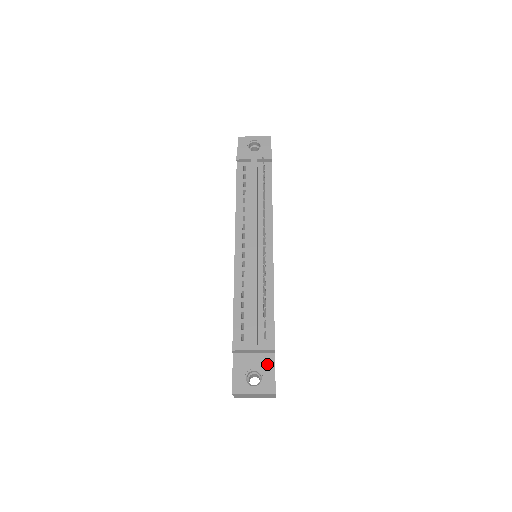
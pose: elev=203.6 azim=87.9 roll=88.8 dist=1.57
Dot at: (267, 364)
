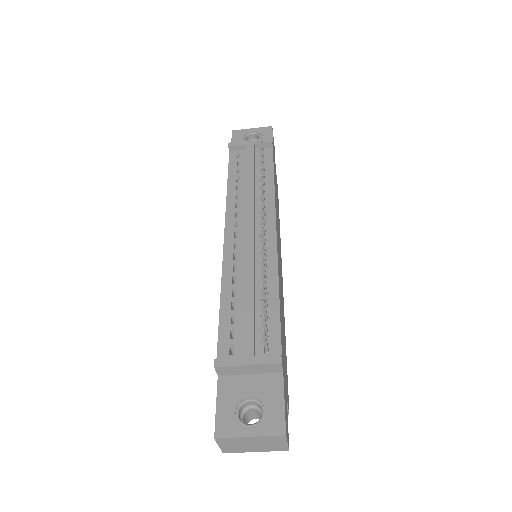
Dot at: (271, 389)
